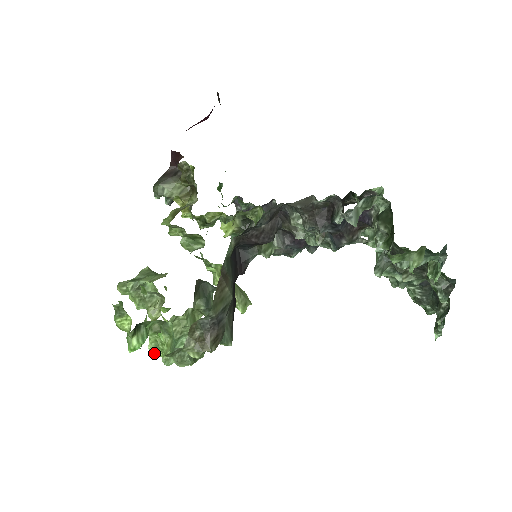
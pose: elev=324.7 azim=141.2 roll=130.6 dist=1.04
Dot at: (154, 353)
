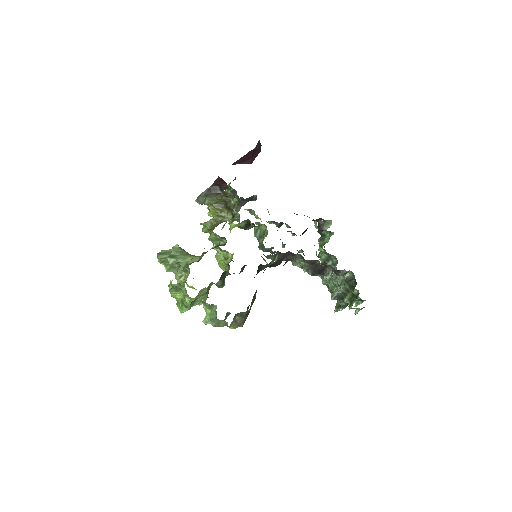
Dot at: occluded
